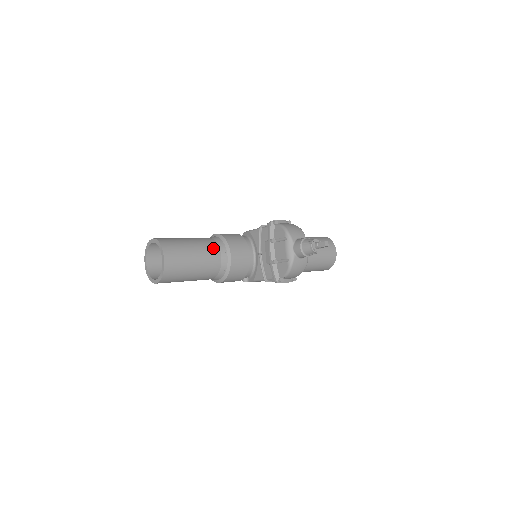
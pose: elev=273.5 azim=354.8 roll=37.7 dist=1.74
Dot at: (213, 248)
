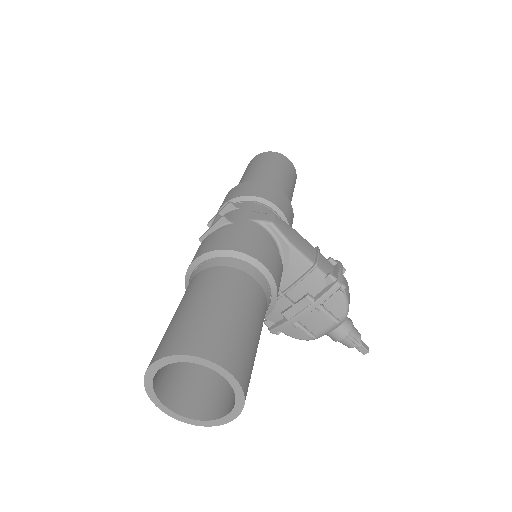
Dot at: occluded
